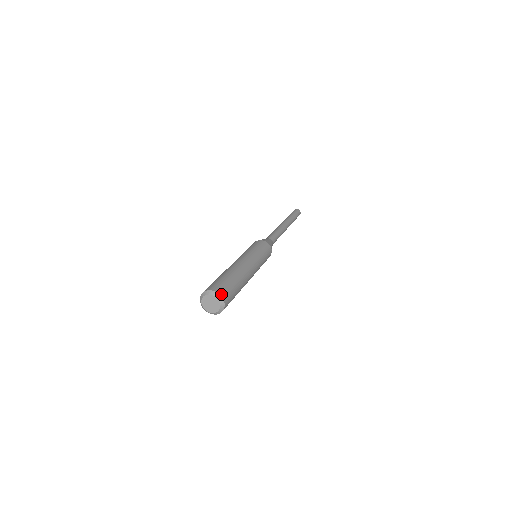
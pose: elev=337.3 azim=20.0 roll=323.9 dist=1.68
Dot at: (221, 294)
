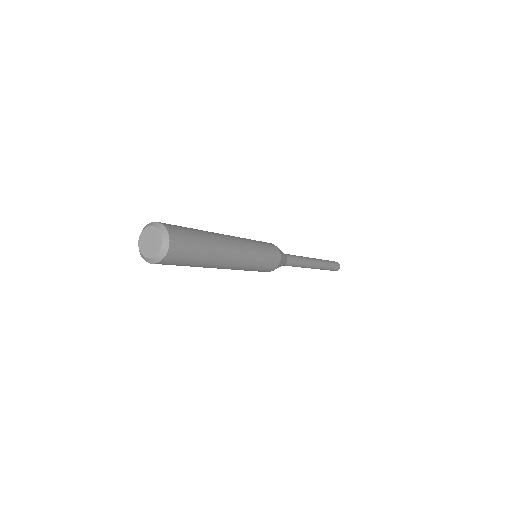
Dot at: (164, 224)
